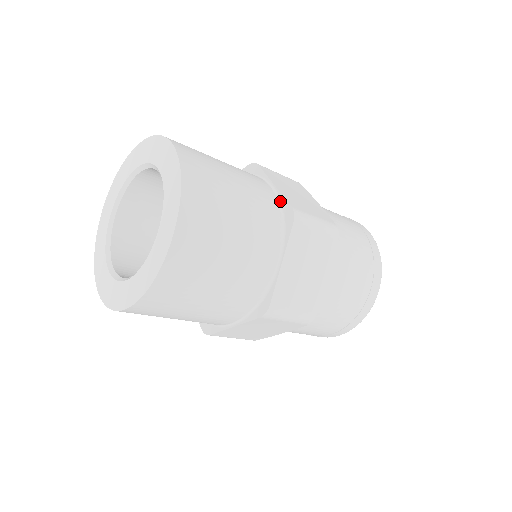
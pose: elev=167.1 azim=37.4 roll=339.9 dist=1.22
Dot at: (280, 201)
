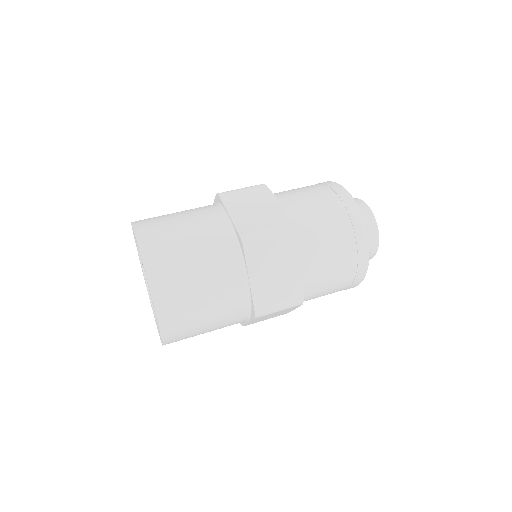
Dot at: (234, 230)
